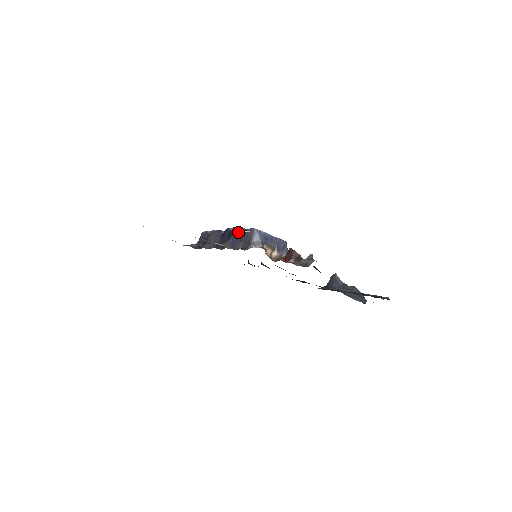
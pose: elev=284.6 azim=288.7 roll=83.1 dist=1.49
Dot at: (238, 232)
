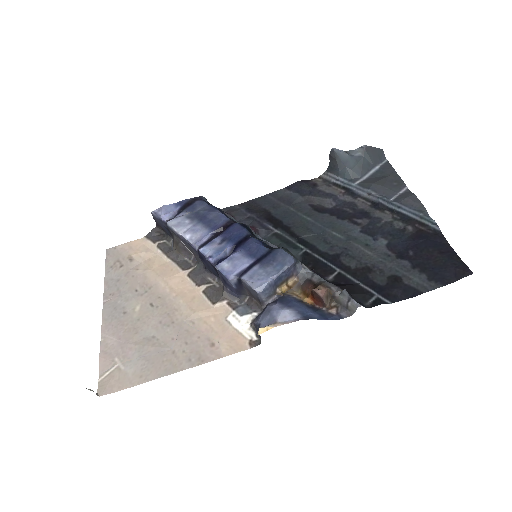
Dot at: (231, 284)
